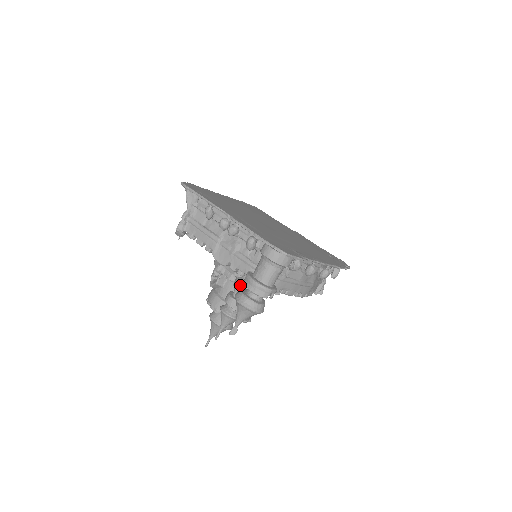
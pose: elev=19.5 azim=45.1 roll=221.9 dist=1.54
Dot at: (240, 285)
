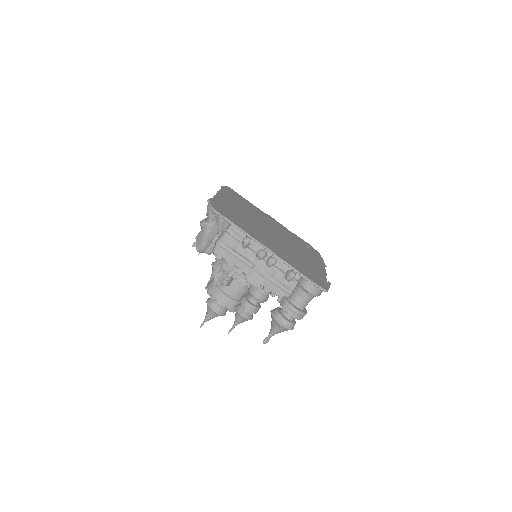
Dot at: (260, 295)
